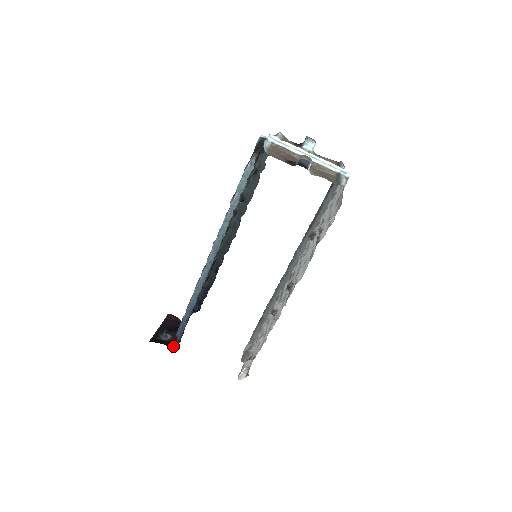
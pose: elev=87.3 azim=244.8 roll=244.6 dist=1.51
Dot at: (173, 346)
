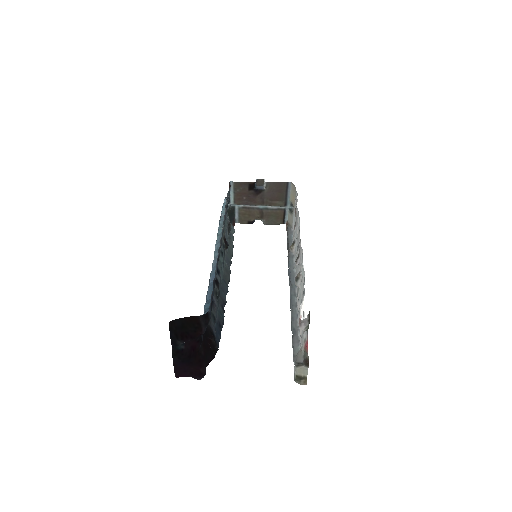
Dot at: (203, 316)
